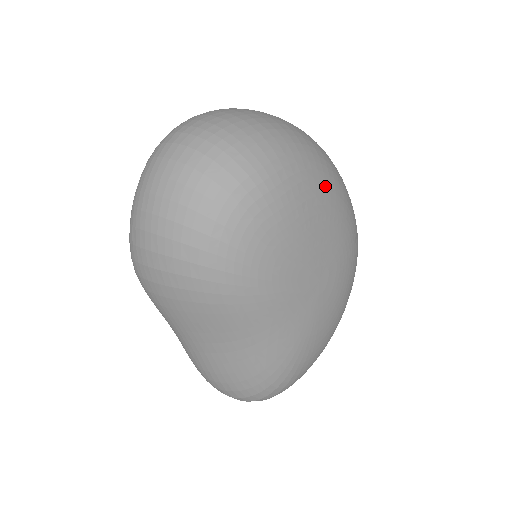
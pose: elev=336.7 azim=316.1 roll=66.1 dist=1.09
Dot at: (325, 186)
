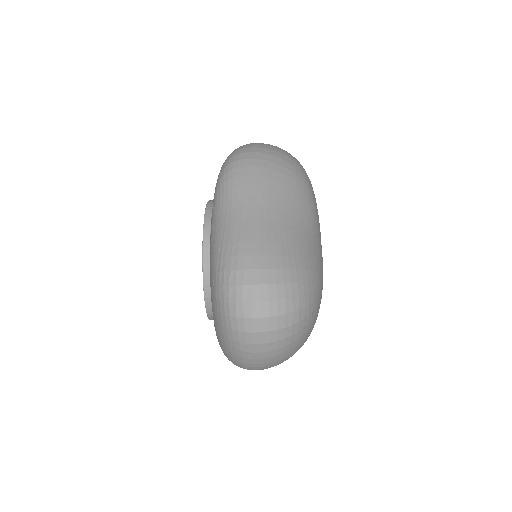
Dot at: occluded
